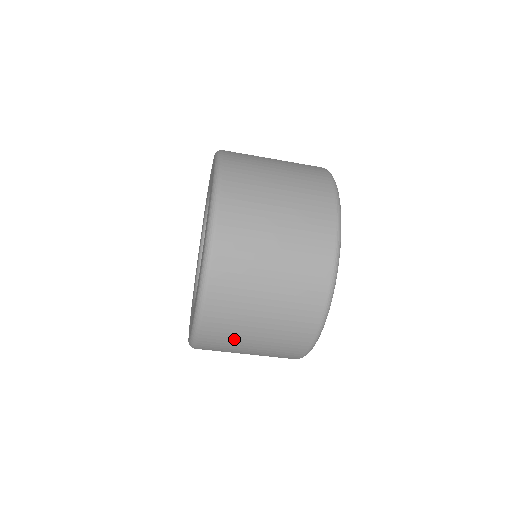
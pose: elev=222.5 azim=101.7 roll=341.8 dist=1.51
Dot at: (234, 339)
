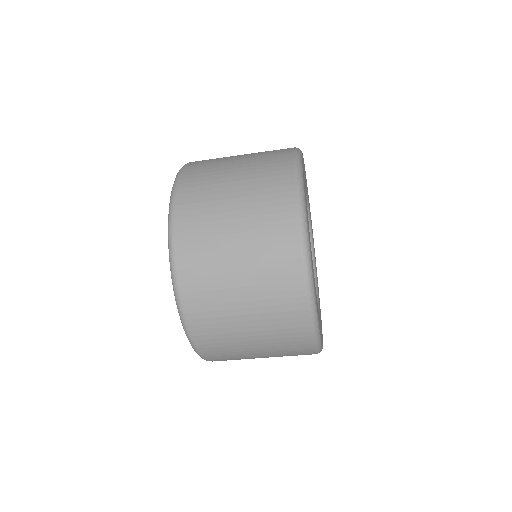
Dot at: (220, 306)
